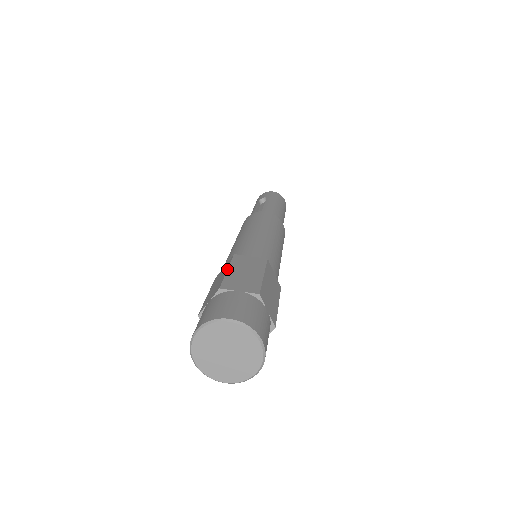
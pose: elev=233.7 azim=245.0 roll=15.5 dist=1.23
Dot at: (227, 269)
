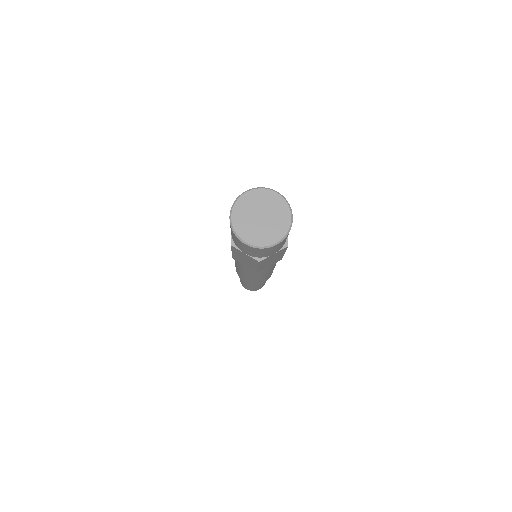
Dot at: occluded
